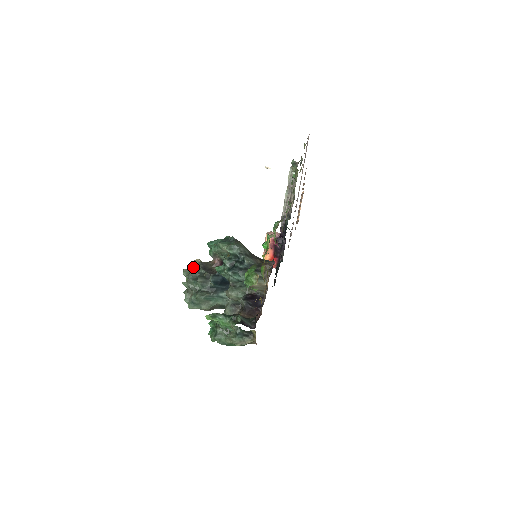
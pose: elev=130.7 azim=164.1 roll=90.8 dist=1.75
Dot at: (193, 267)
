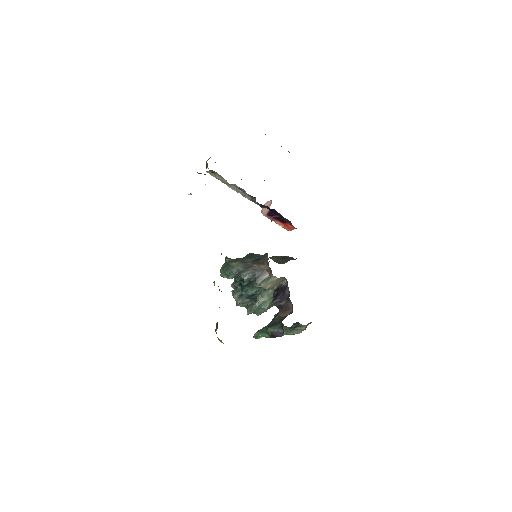
Dot at: occluded
